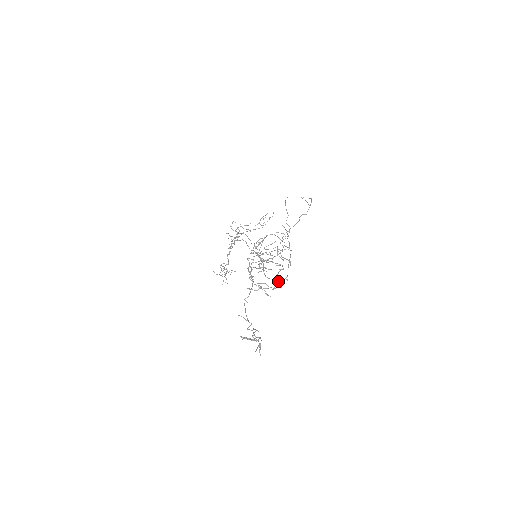
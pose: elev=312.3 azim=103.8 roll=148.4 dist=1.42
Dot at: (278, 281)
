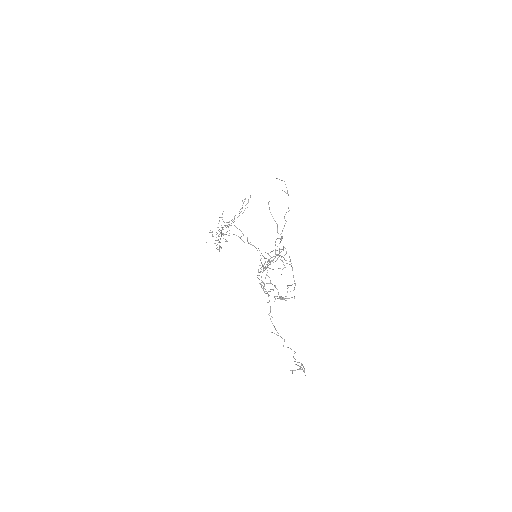
Dot at: (288, 287)
